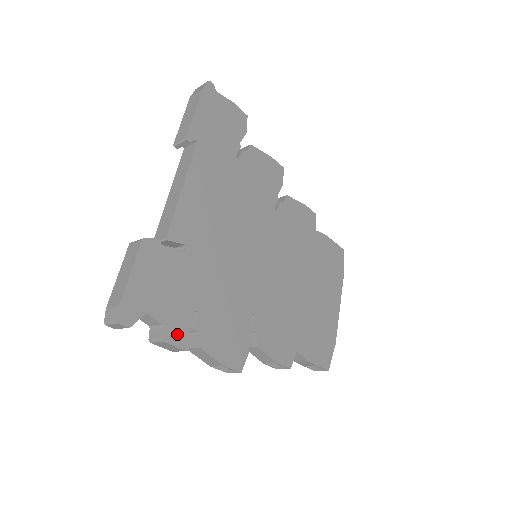
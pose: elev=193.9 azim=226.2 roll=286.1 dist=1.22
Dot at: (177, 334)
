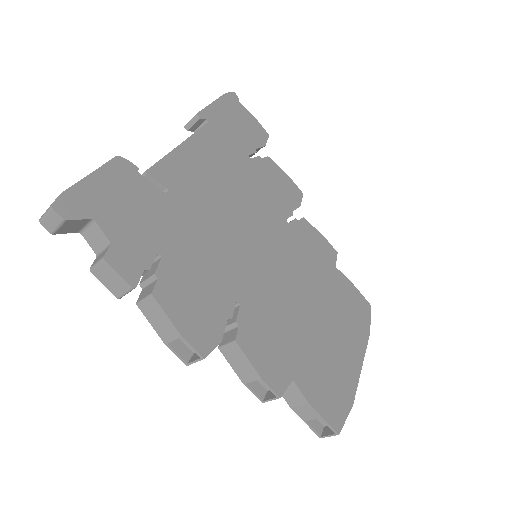
Dot at: (126, 263)
